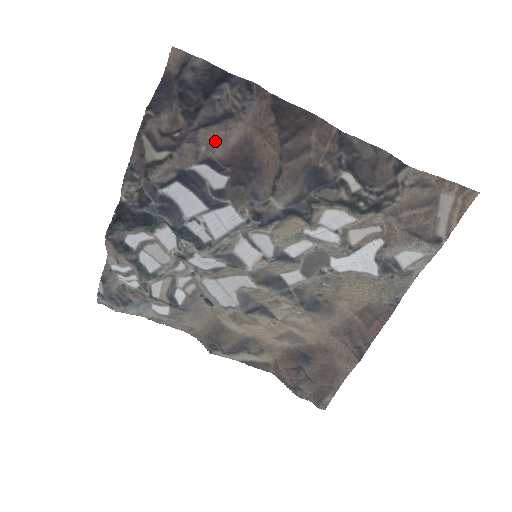
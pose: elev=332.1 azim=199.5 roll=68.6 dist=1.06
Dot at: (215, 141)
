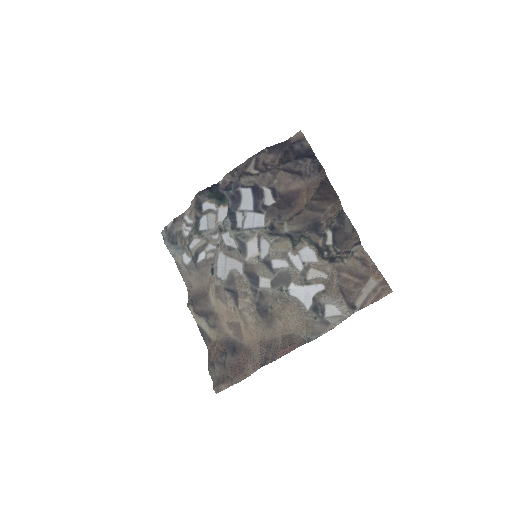
Dot at: (284, 182)
